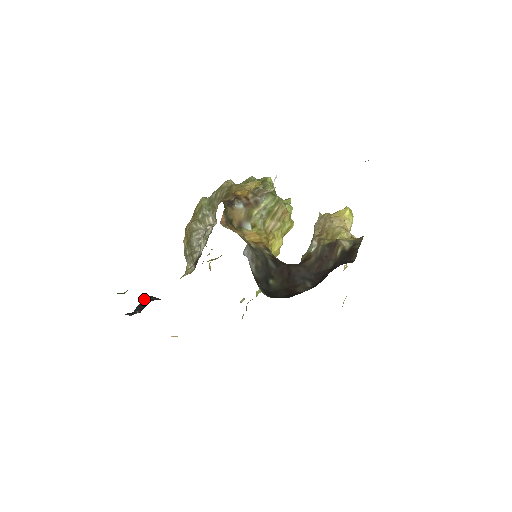
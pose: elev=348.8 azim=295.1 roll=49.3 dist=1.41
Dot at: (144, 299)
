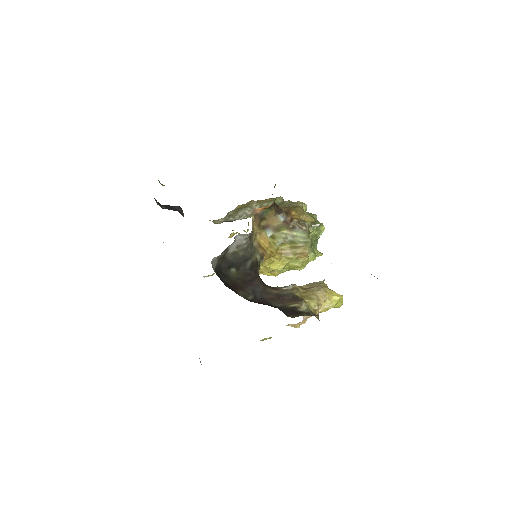
Dot at: (176, 207)
